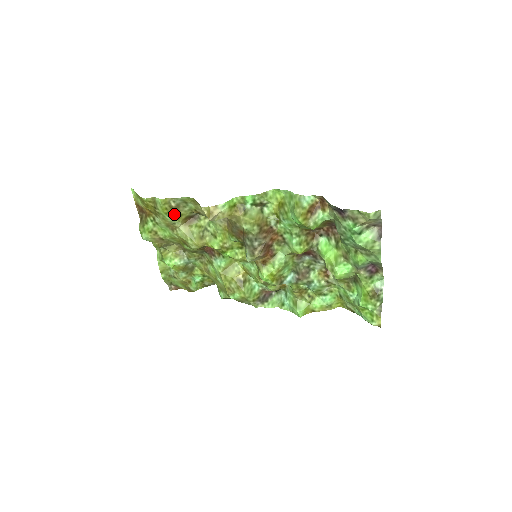
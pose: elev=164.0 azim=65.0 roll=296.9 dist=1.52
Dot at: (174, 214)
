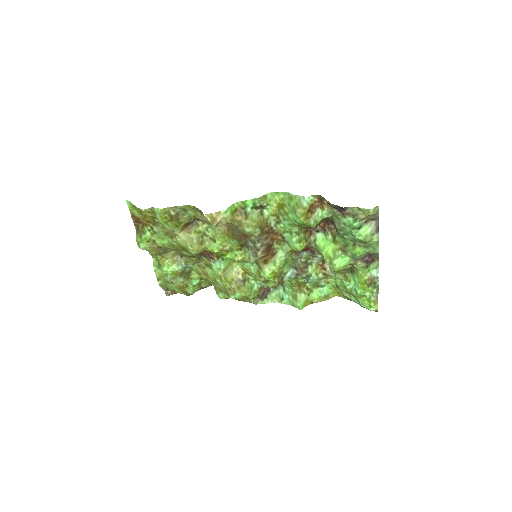
Dot at: (174, 222)
